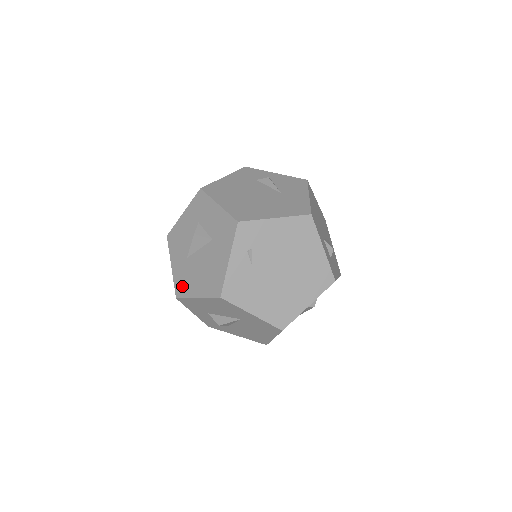
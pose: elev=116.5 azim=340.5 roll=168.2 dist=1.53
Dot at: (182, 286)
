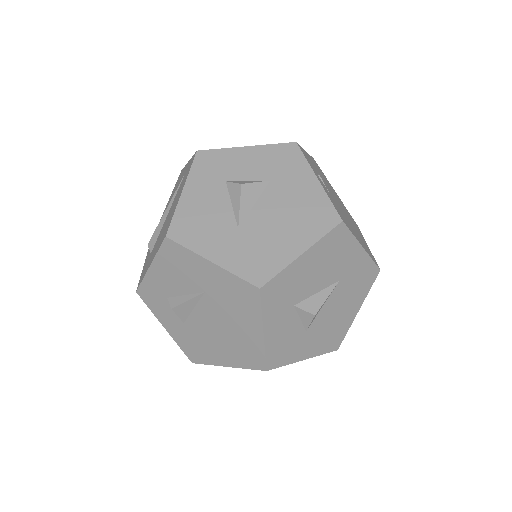
Dot at: (259, 264)
